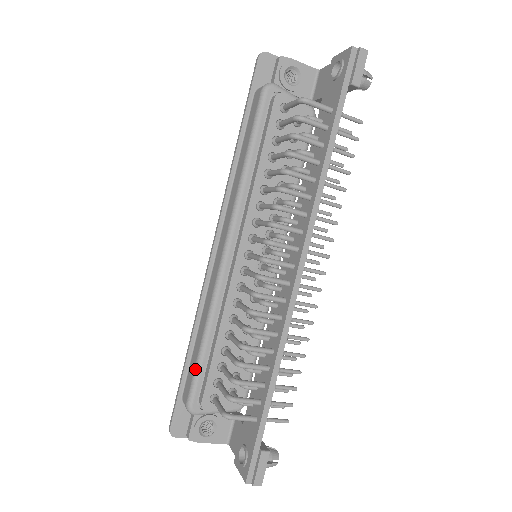
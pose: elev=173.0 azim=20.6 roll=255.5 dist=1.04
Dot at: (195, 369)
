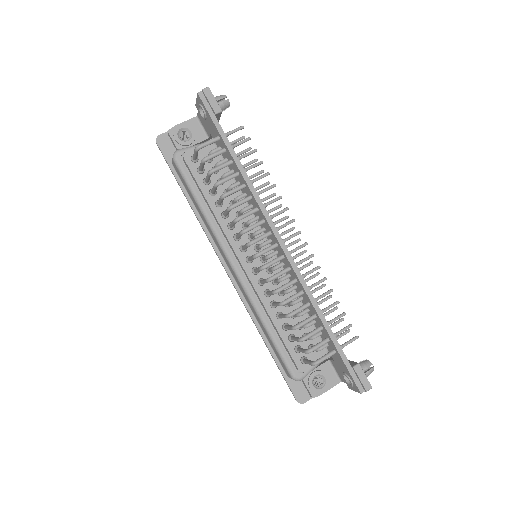
Dot at: (278, 352)
